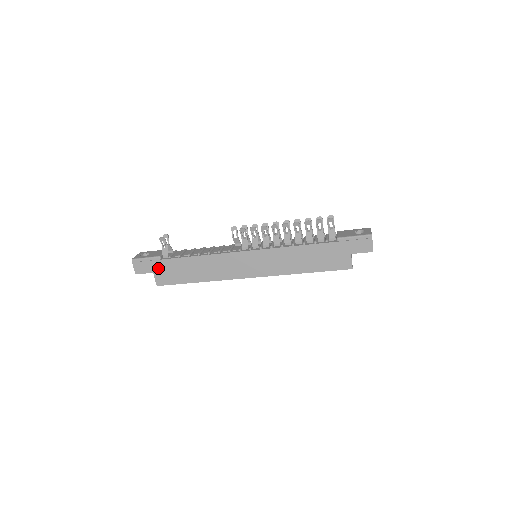
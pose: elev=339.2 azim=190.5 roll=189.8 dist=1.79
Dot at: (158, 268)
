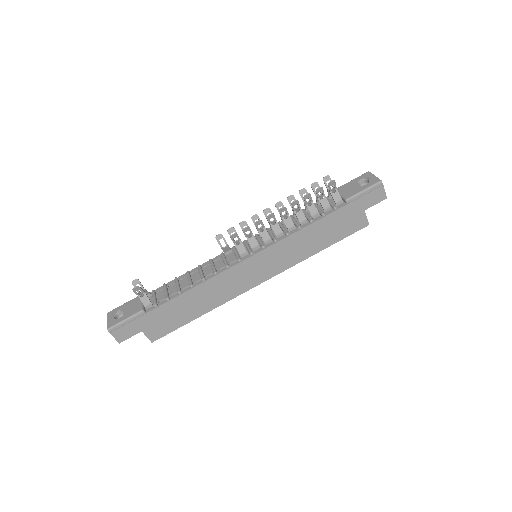
Dot at: (146, 324)
